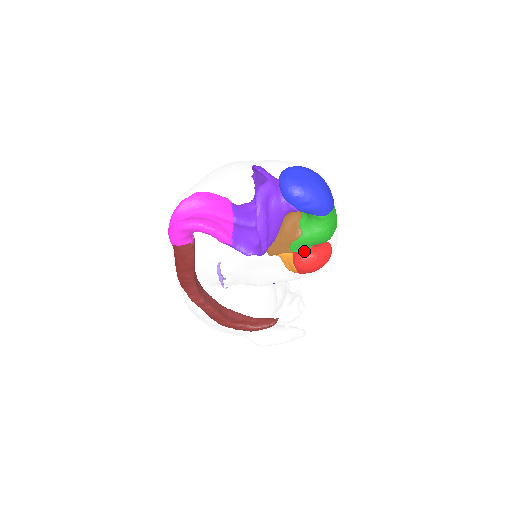
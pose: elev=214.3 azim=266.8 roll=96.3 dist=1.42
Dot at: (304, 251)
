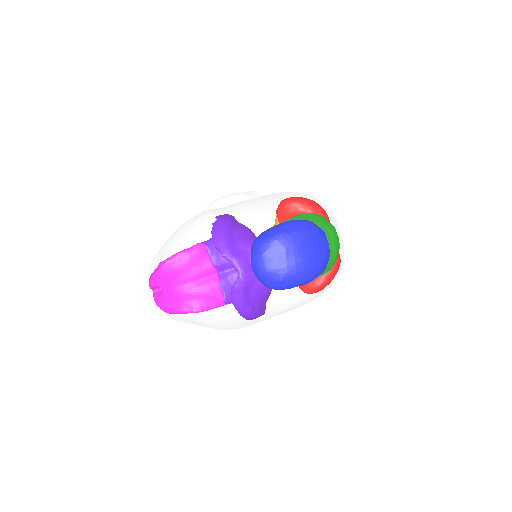
Dot at: occluded
